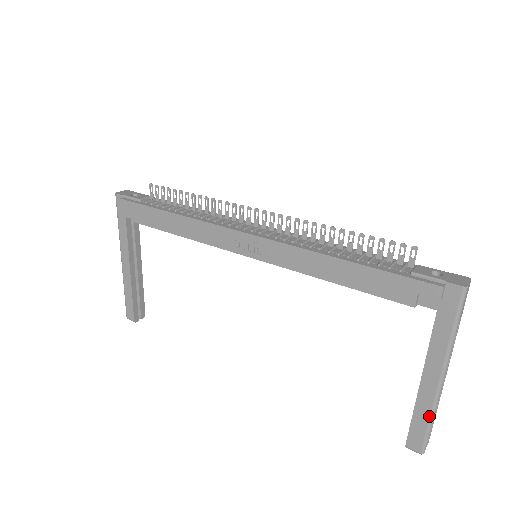
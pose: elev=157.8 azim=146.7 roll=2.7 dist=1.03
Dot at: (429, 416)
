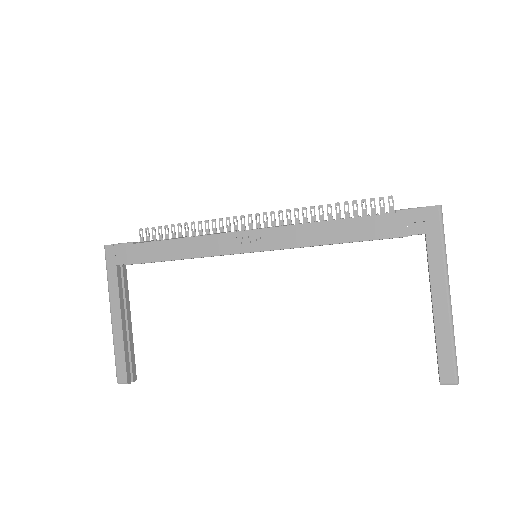
Dot at: (451, 338)
